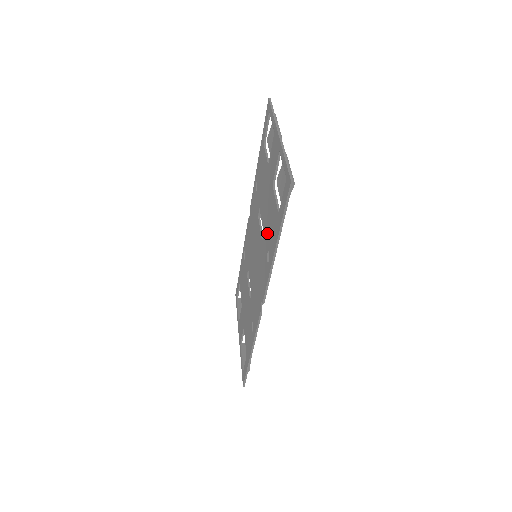
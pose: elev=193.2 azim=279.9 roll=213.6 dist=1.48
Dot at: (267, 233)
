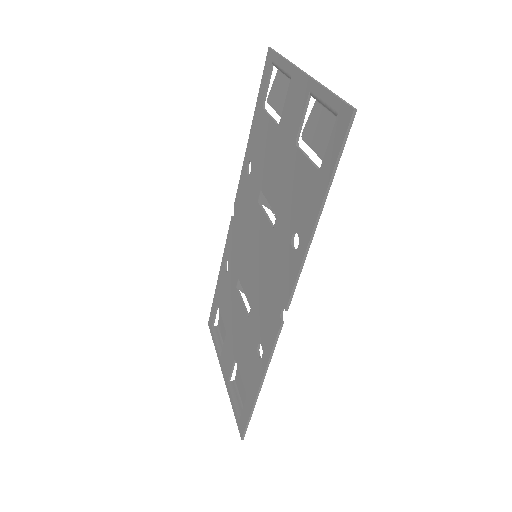
Dot at: (288, 211)
